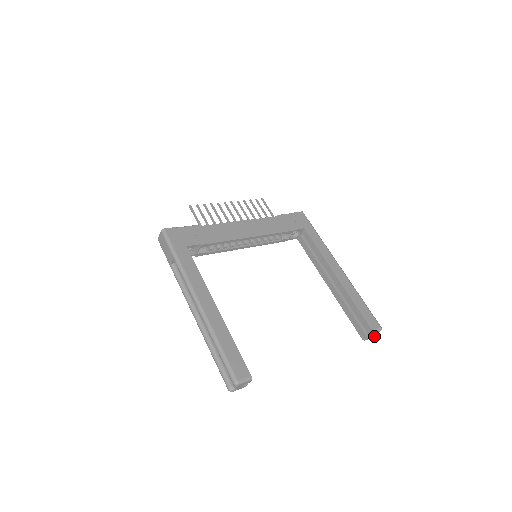
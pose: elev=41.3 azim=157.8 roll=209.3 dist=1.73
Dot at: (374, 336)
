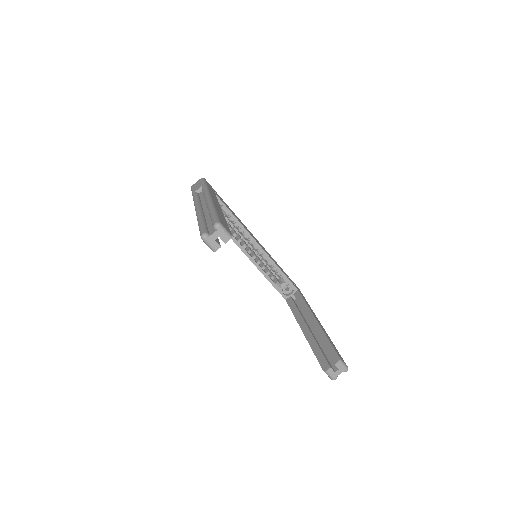
Dot at: (336, 378)
